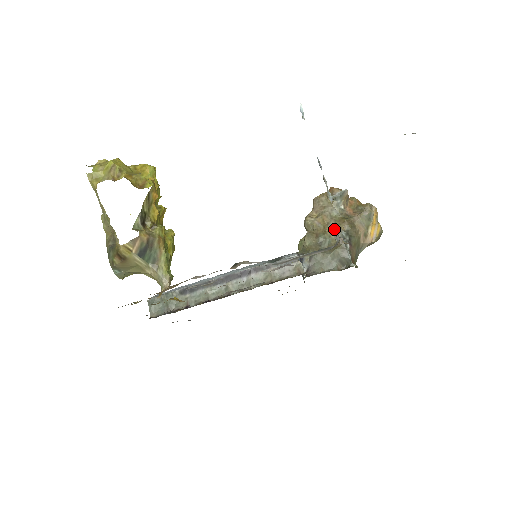
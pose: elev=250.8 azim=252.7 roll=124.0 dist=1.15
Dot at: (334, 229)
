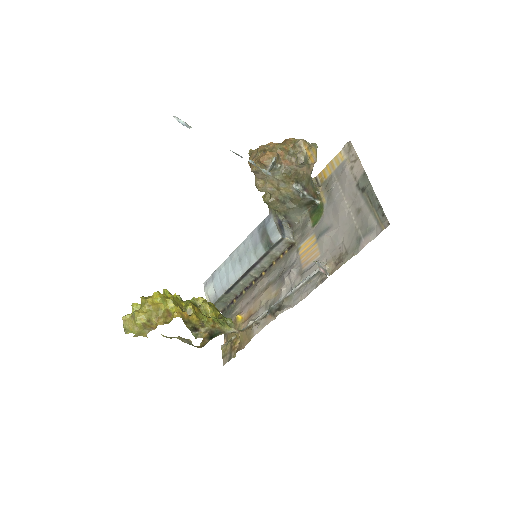
Dot at: occluded
